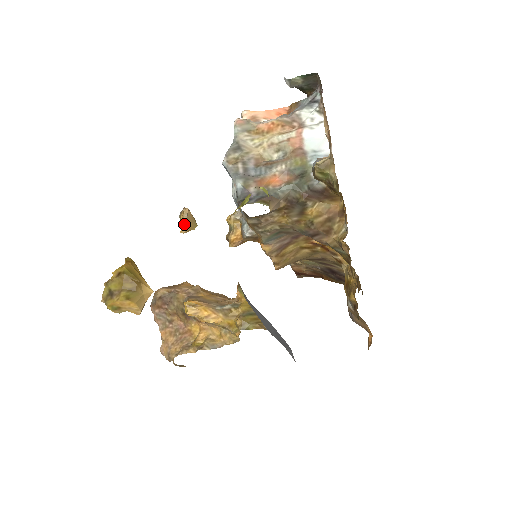
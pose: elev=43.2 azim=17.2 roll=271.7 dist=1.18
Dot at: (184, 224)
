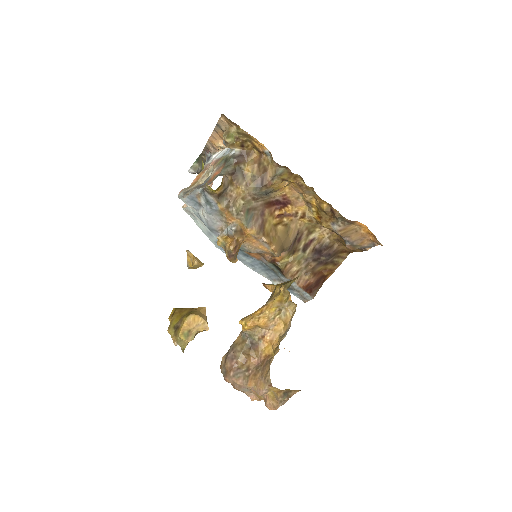
Dot at: (192, 257)
